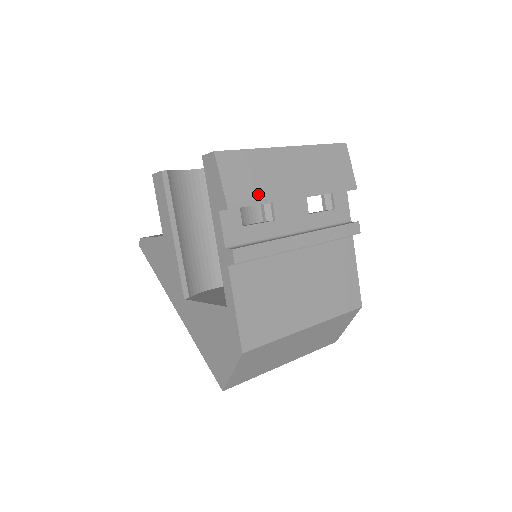
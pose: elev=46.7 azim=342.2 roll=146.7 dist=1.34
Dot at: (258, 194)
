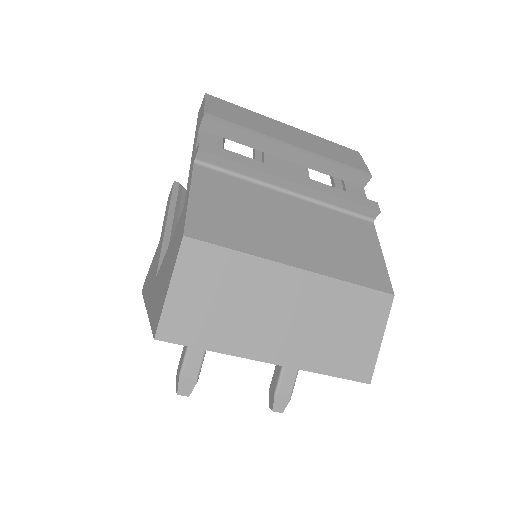
Dot at: (243, 124)
